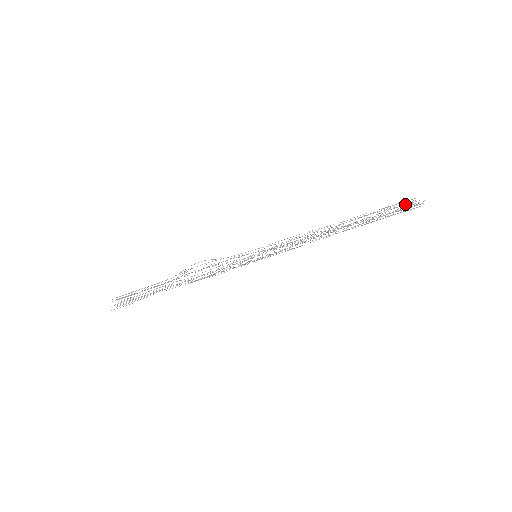
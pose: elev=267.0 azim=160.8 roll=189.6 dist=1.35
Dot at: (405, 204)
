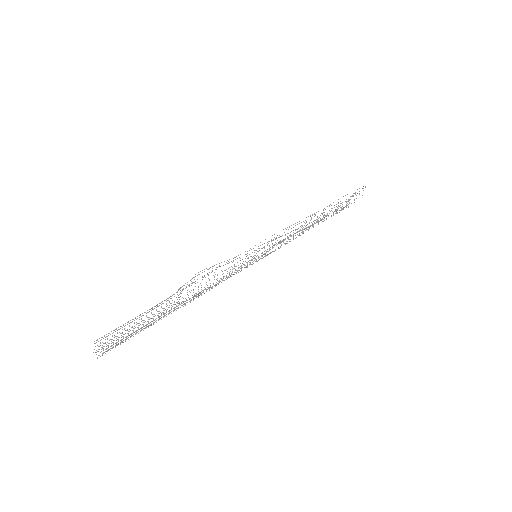
Dot at: (351, 196)
